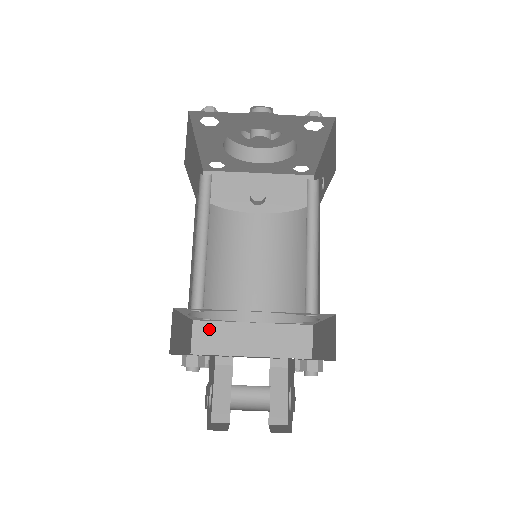
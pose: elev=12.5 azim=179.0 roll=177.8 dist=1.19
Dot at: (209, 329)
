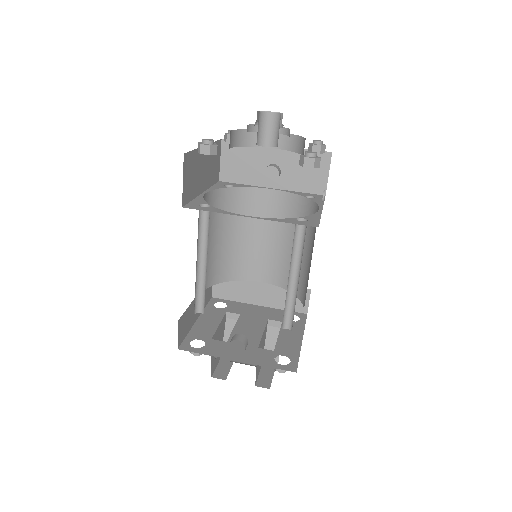
Dot at: occluded
